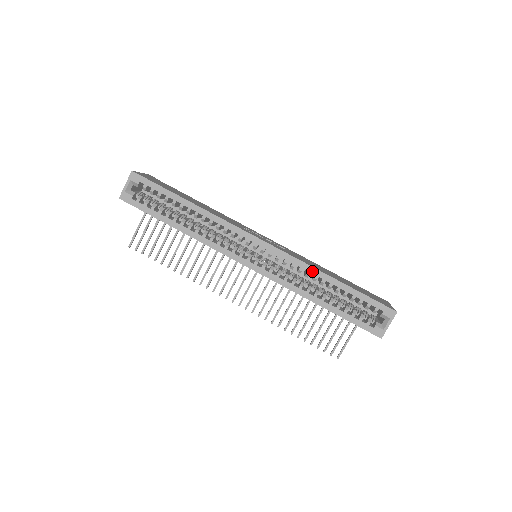
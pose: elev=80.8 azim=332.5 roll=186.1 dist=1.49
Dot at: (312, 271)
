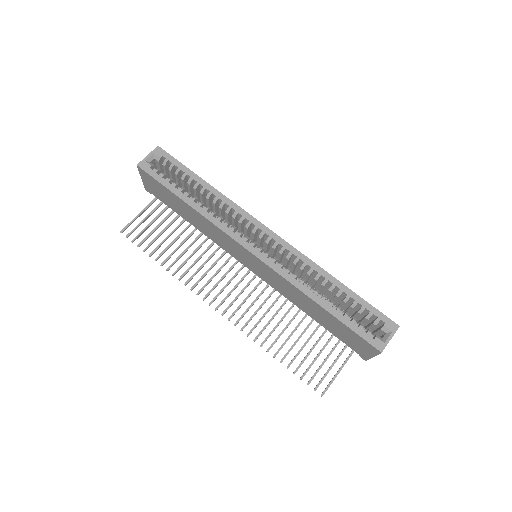
Dot at: (316, 268)
